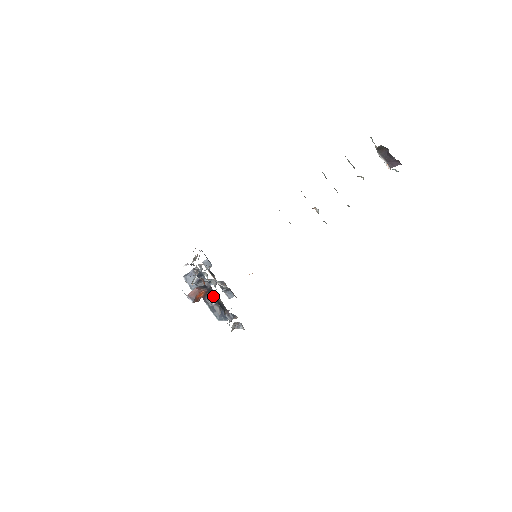
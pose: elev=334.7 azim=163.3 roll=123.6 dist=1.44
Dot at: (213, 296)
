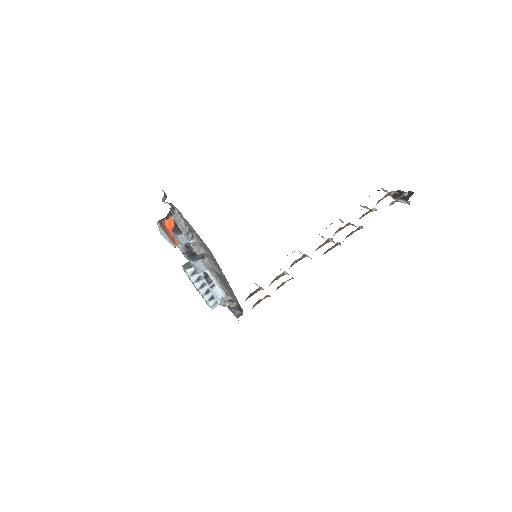
Dot at: occluded
